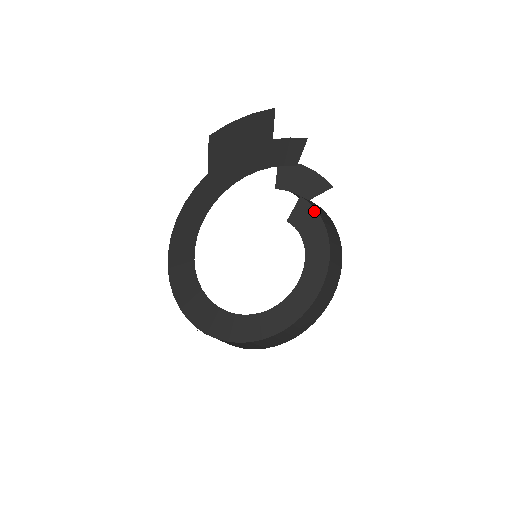
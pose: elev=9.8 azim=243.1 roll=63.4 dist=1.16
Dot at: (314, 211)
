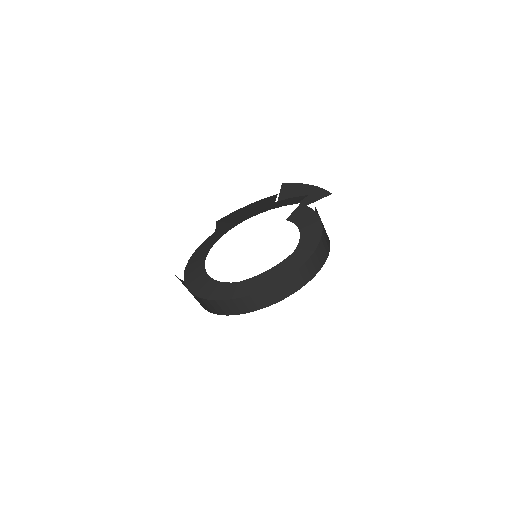
Dot at: (312, 211)
